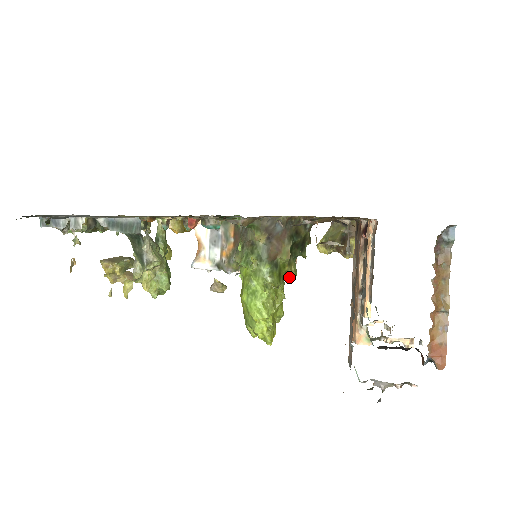
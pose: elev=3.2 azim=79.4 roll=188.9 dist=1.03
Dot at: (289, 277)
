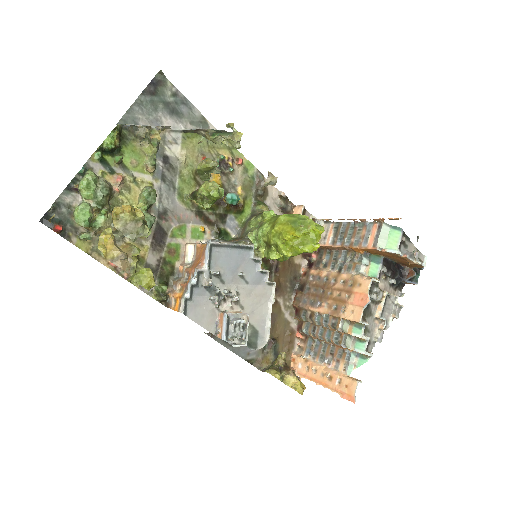
Dot at: occluded
